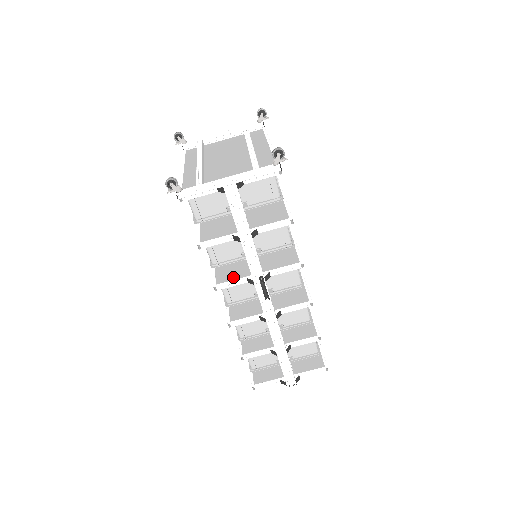
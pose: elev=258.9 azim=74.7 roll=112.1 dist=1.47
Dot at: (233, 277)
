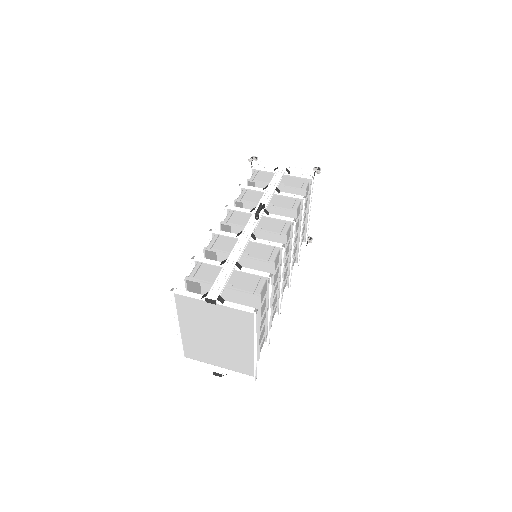
Dot at: (242, 213)
